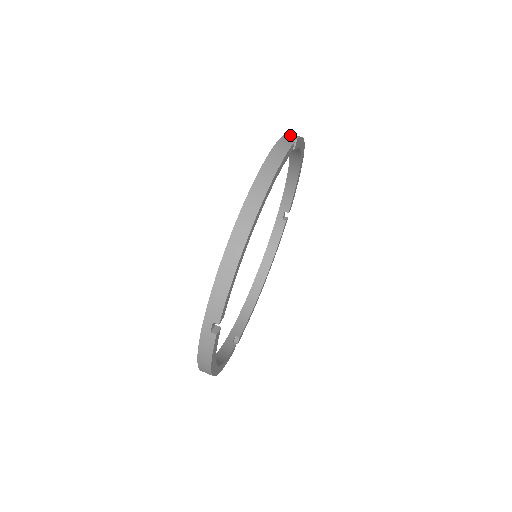
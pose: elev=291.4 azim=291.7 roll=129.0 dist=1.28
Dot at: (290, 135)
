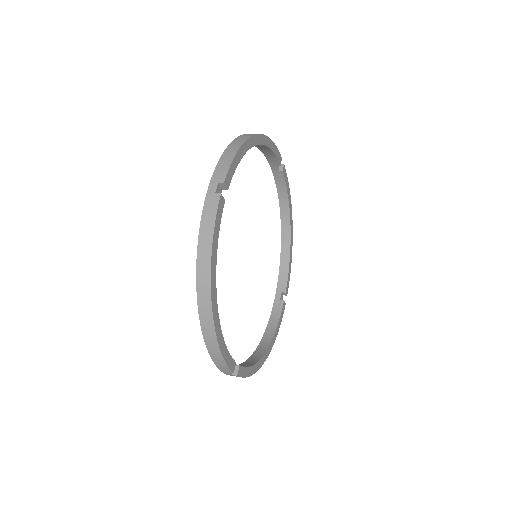
Dot at: occluded
